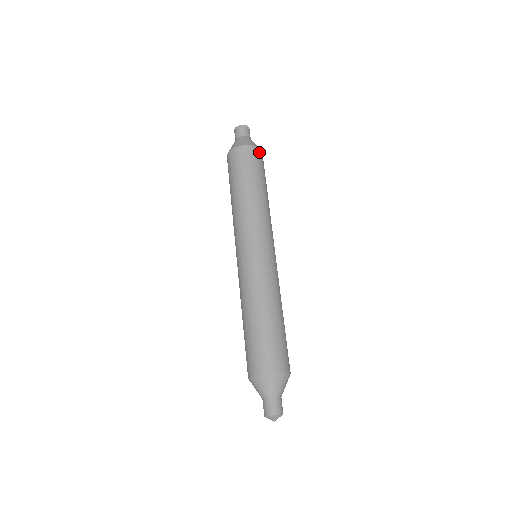
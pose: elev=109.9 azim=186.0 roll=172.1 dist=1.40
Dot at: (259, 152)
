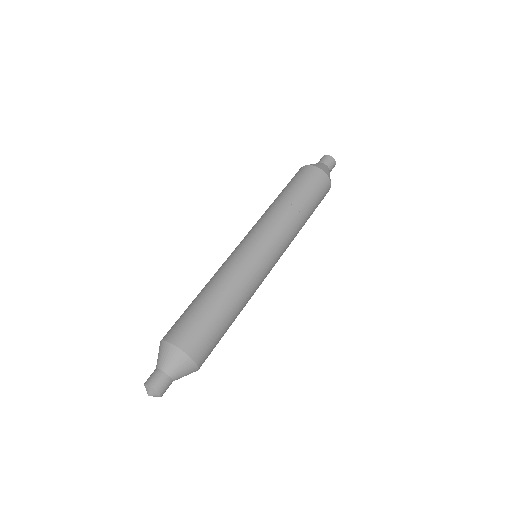
Dot at: (328, 186)
